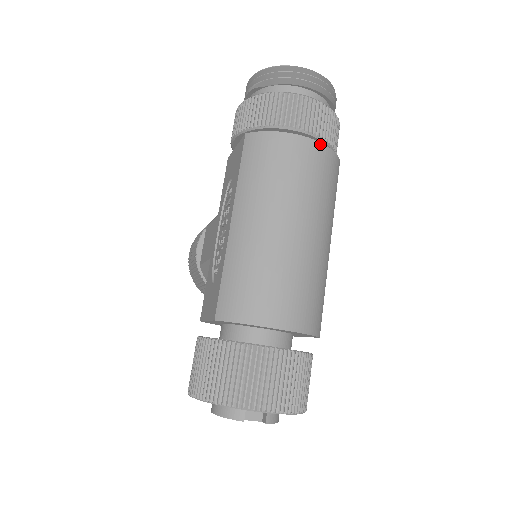
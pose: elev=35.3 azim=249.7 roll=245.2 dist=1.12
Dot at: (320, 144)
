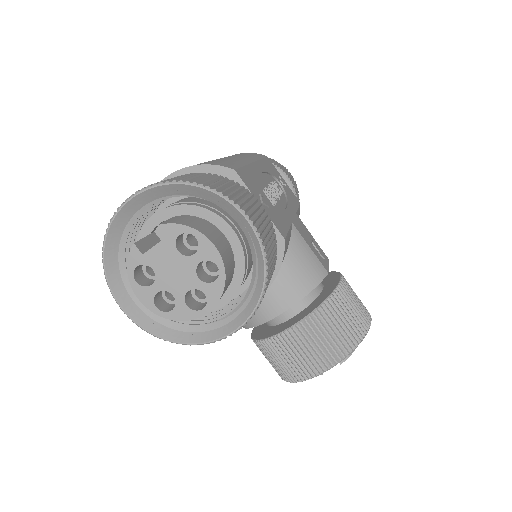
Dot at: occluded
